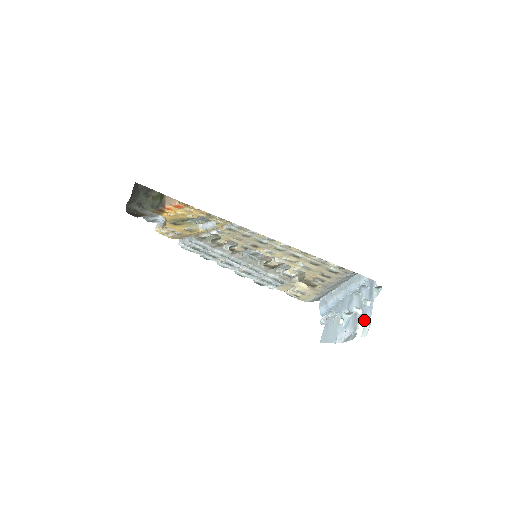
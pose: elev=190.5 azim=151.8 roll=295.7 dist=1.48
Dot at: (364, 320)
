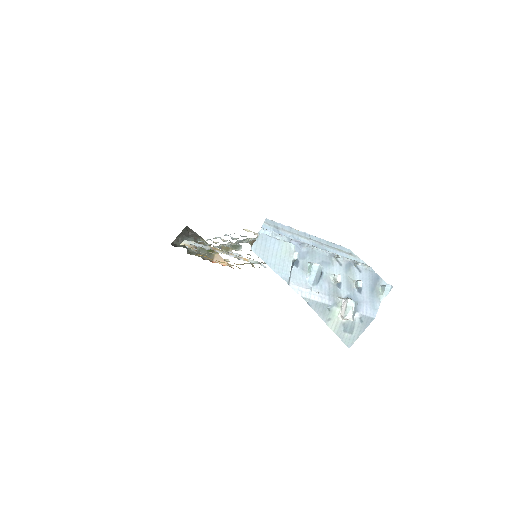
Dot at: occluded
